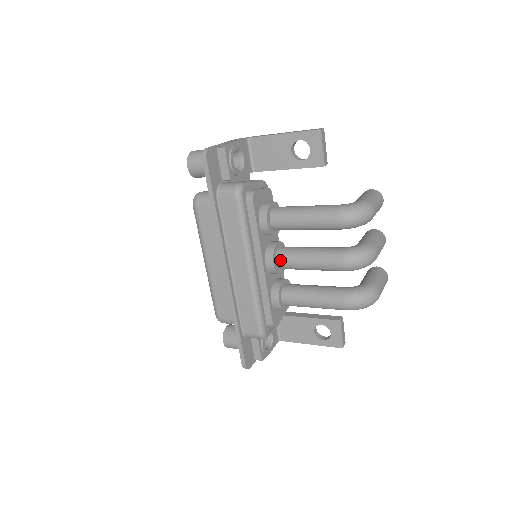
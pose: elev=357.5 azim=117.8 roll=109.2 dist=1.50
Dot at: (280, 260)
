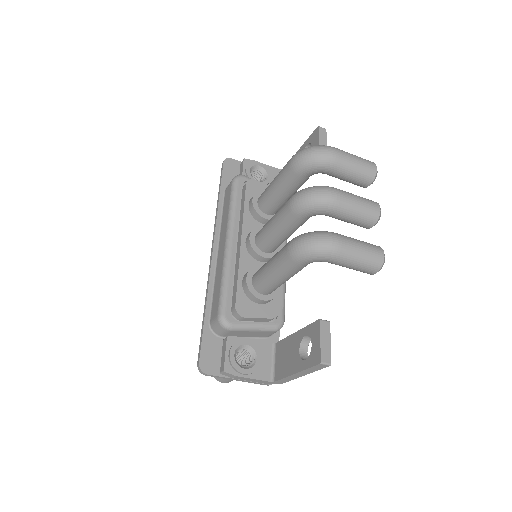
Dot at: (257, 234)
